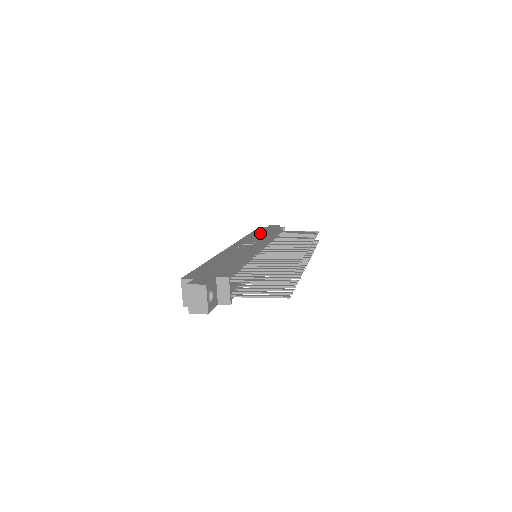
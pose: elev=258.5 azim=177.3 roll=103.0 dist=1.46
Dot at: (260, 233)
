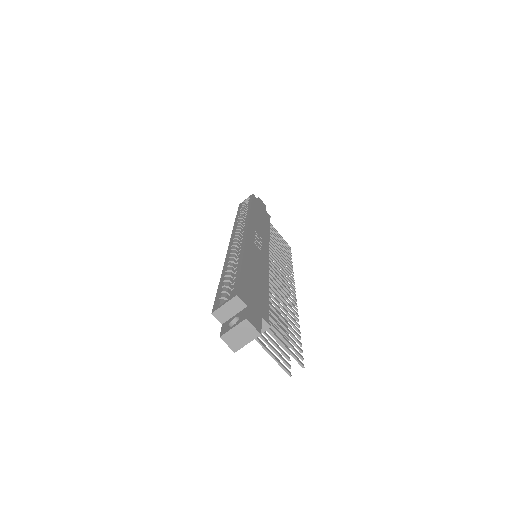
Dot at: (259, 215)
